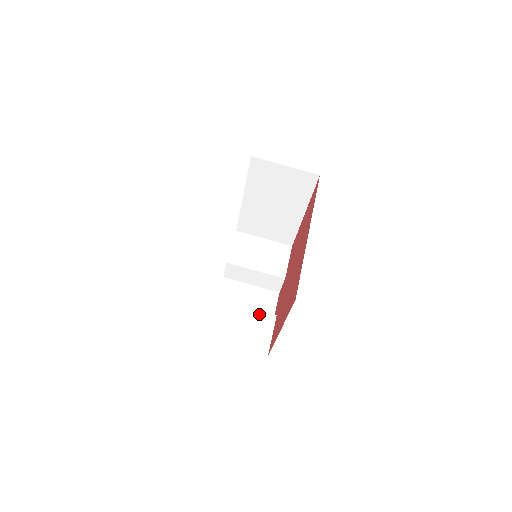
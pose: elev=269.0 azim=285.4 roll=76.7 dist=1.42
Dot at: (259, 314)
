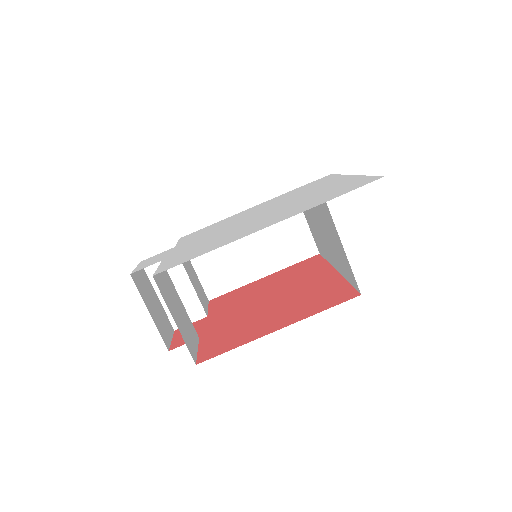
Dot at: (189, 319)
